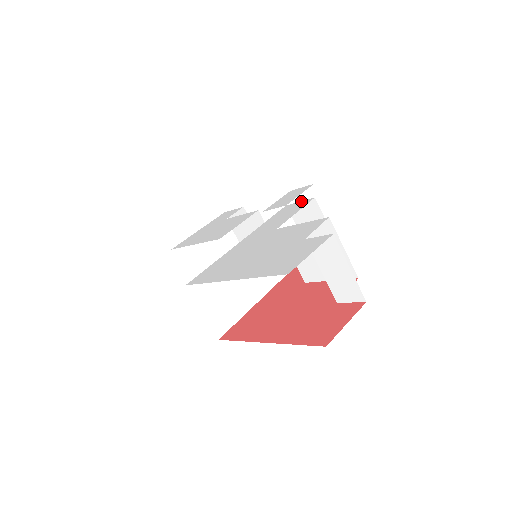
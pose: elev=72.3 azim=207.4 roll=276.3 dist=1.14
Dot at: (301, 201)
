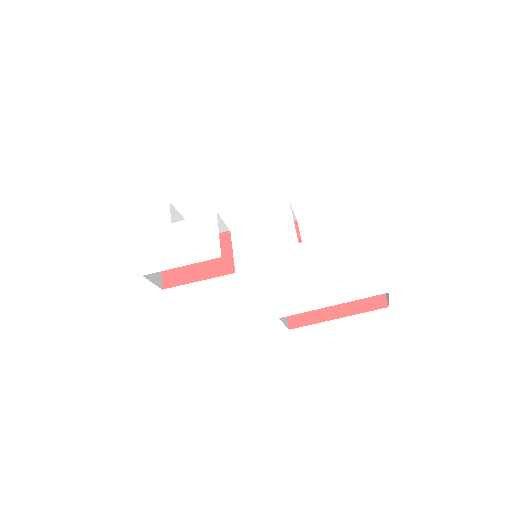
Dot at: (276, 204)
